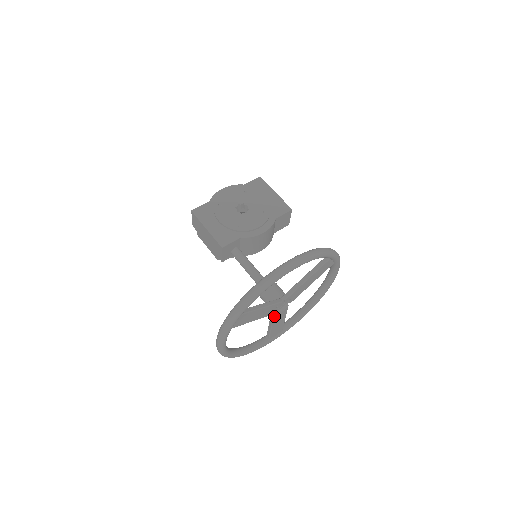
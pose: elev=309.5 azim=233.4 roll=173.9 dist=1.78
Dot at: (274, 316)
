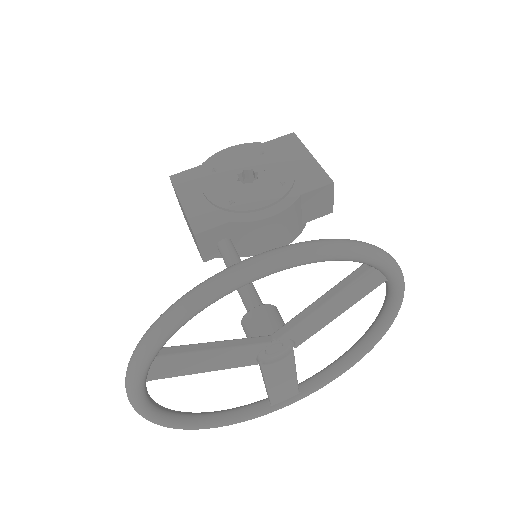
Dot at: (263, 367)
